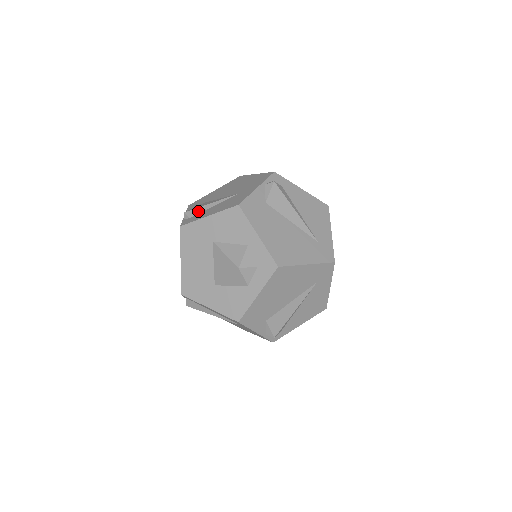
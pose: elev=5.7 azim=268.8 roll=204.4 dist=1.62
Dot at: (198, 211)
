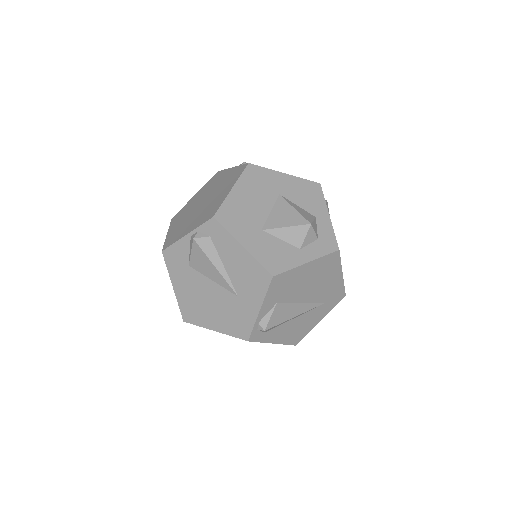
Dot at: occluded
